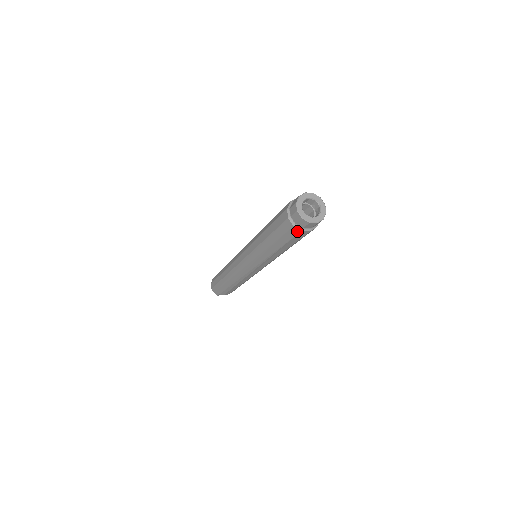
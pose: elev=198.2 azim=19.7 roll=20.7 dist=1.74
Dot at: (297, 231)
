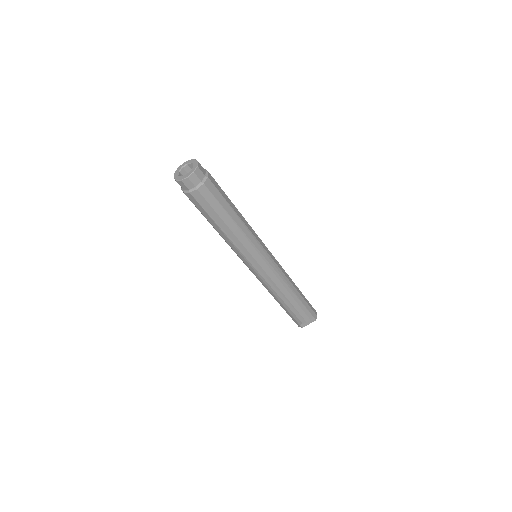
Dot at: (191, 196)
